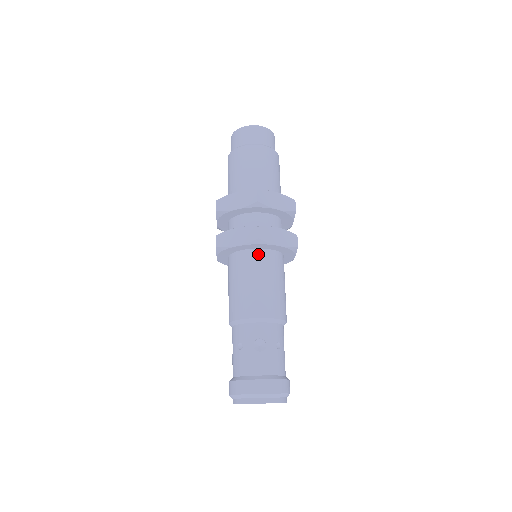
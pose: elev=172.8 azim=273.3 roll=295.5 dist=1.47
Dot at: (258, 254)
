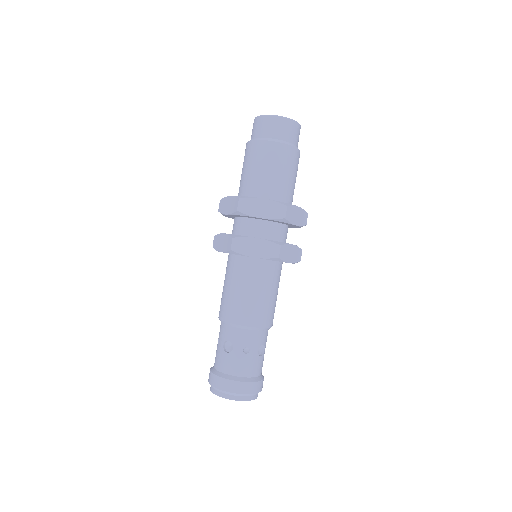
Dot at: (240, 261)
